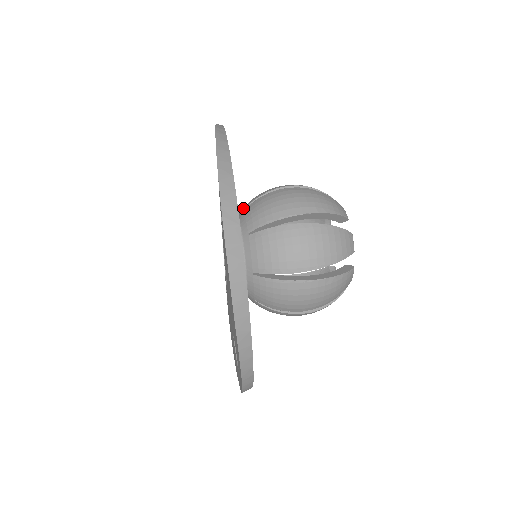
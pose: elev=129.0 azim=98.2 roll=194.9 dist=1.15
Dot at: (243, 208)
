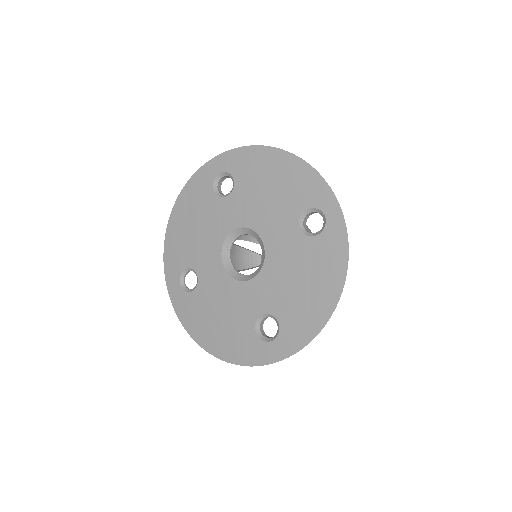
Dot at: occluded
